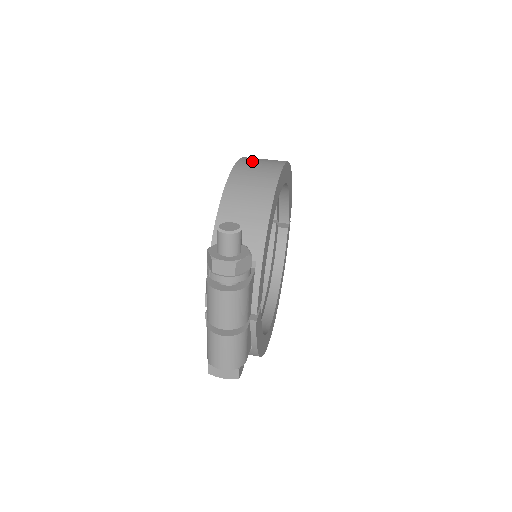
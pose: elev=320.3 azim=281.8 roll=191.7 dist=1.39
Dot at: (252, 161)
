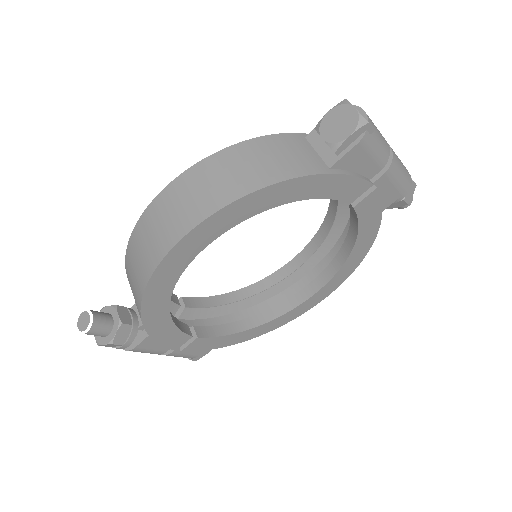
Dot at: (169, 202)
